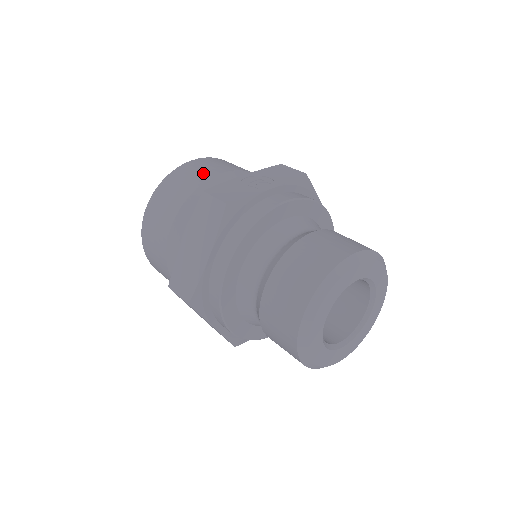
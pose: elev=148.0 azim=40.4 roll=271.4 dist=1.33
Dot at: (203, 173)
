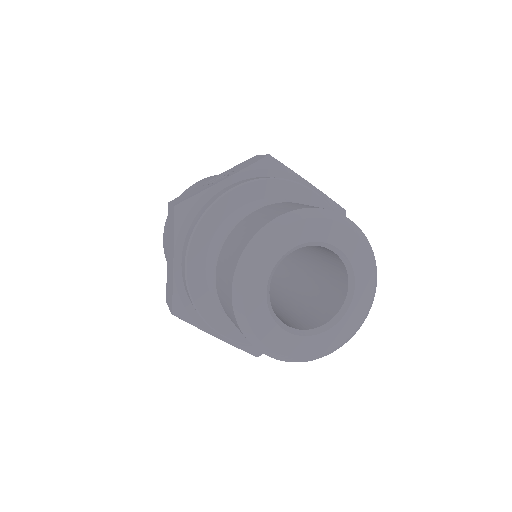
Dot at: occluded
